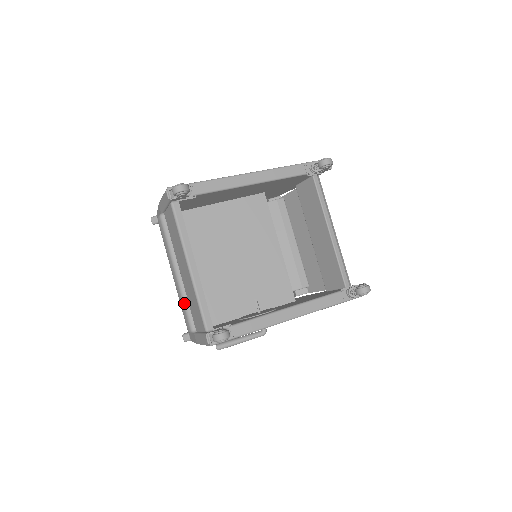
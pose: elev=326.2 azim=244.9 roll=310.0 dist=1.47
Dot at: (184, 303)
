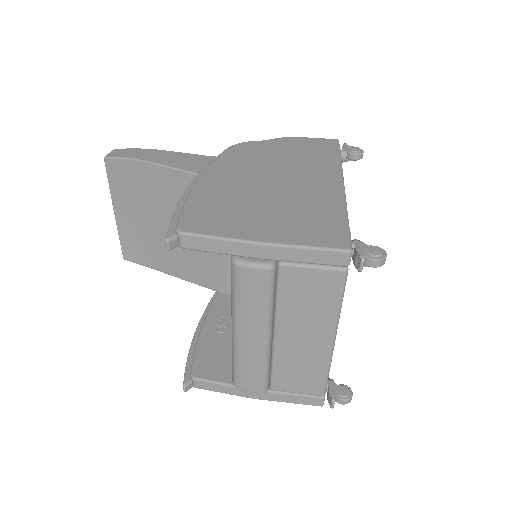
Dot at: (267, 368)
